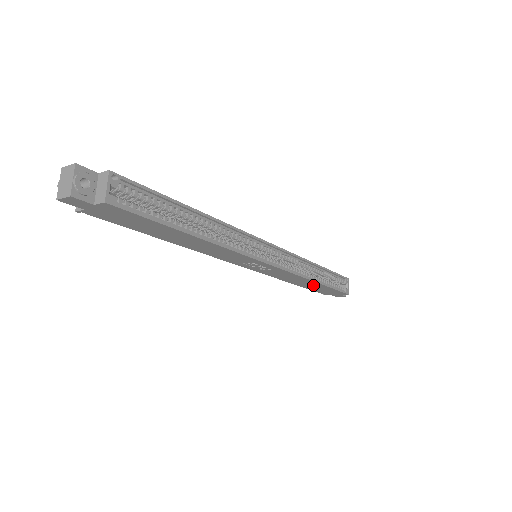
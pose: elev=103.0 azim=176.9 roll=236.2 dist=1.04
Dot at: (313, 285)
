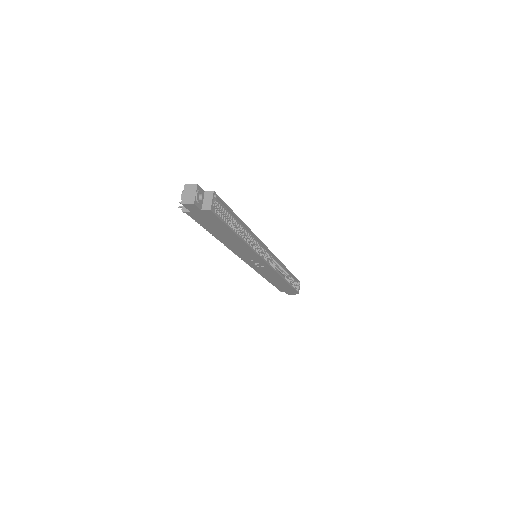
Dot at: (280, 283)
